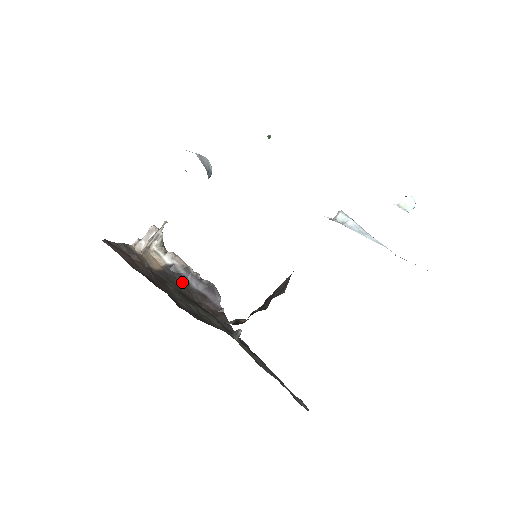
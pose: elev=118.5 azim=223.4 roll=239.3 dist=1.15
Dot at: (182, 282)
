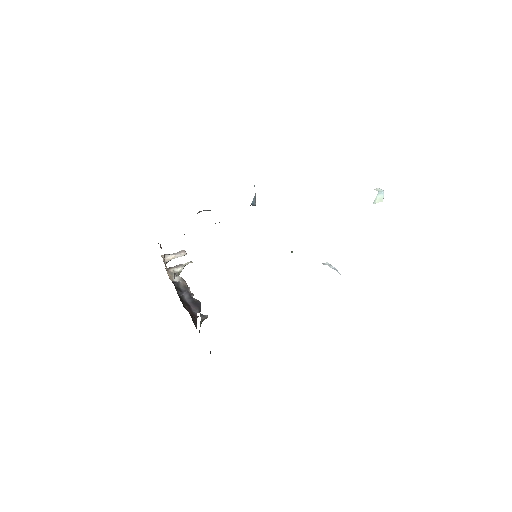
Dot at: (178, 291)
